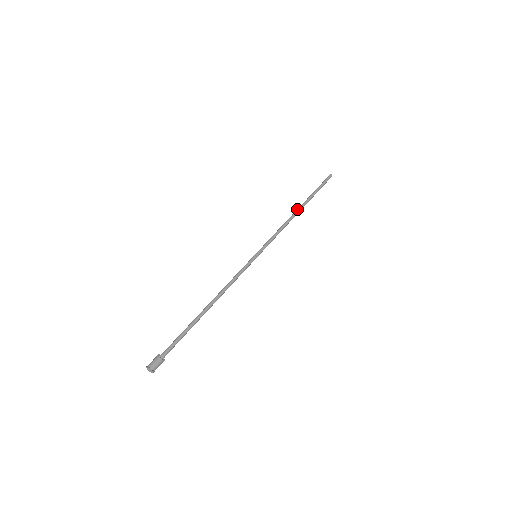
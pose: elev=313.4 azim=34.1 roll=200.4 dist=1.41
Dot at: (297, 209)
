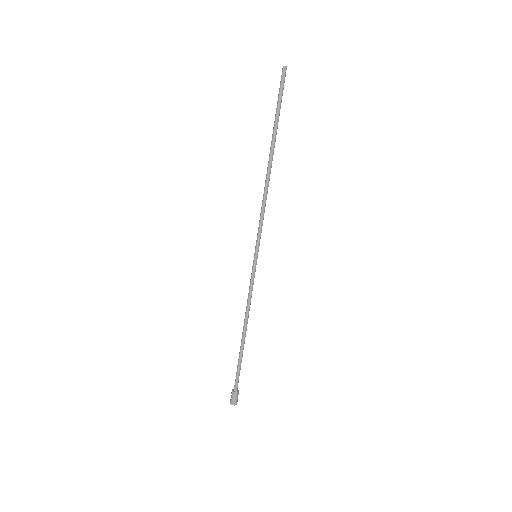
Dot at: (269, 163)
